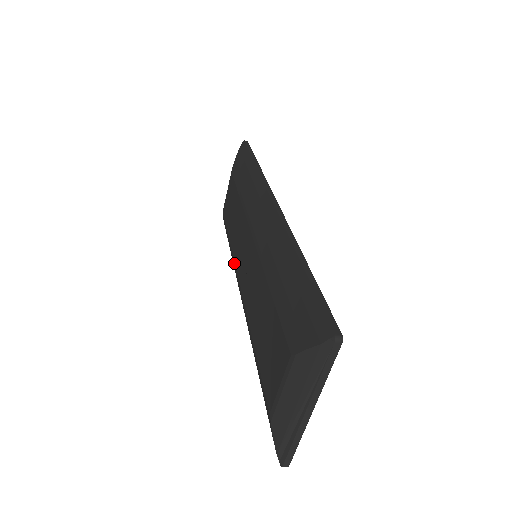
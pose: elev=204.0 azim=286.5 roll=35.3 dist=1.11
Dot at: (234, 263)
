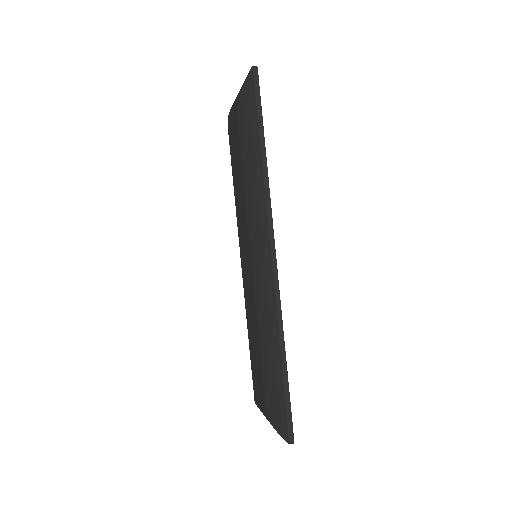
Dot at: (238, 231)
